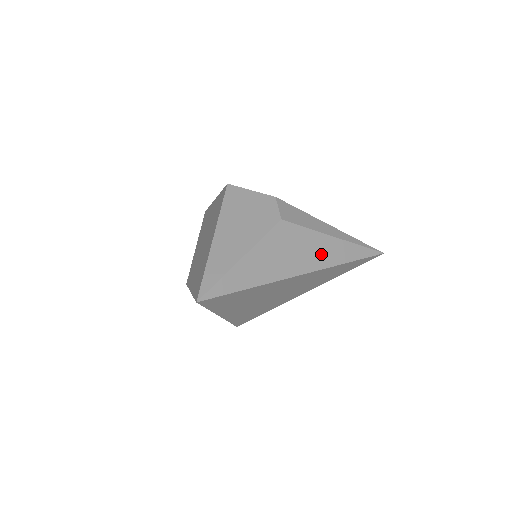
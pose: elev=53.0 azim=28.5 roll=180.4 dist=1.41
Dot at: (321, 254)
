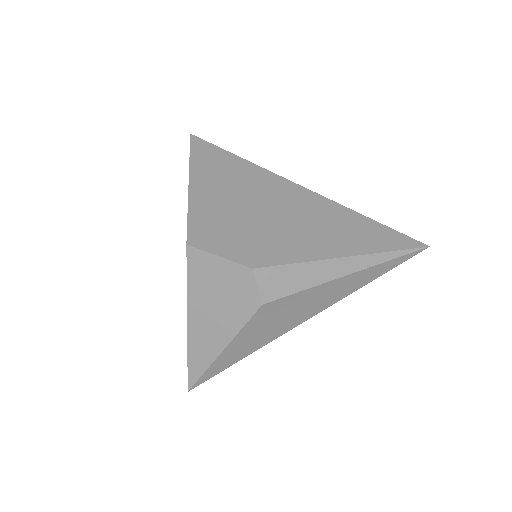
Dot at: (326, 298)
